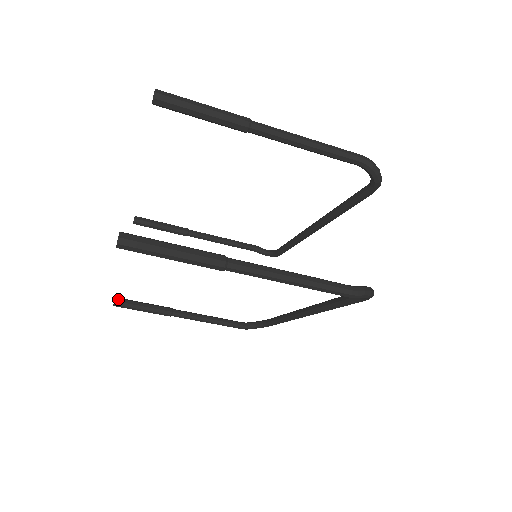
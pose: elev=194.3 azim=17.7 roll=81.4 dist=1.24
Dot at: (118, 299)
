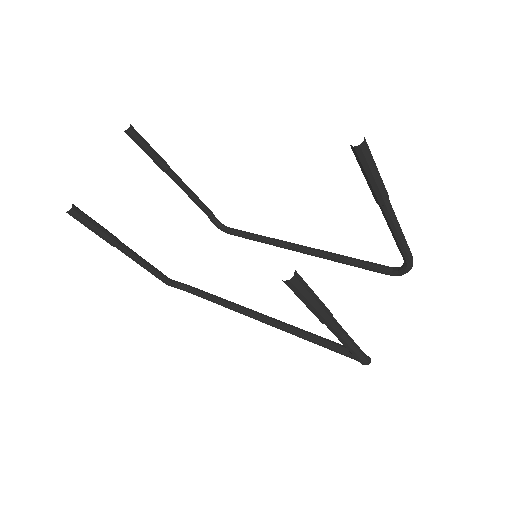
Dot at: (75, 208)
